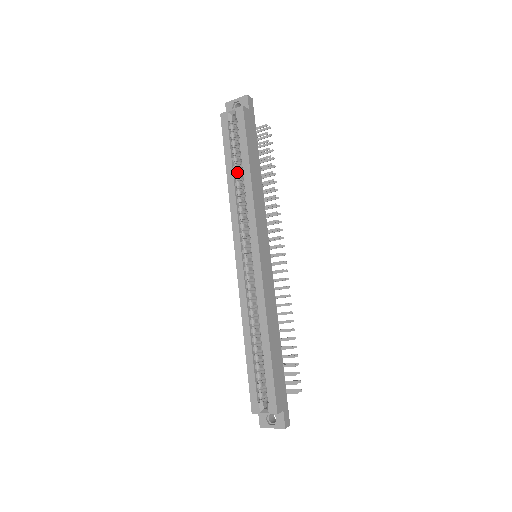
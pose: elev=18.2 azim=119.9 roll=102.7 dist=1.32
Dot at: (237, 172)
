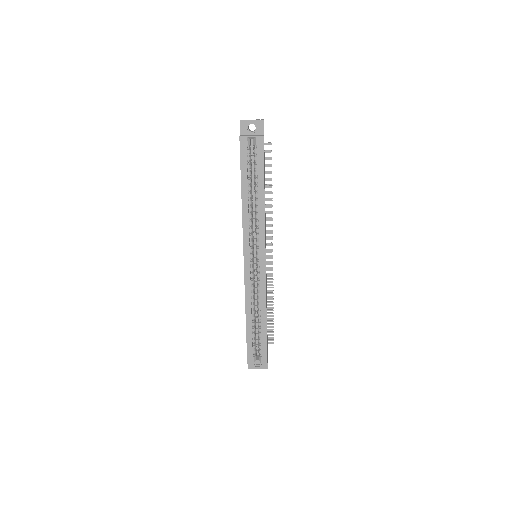
Dot at: (249, 190)
